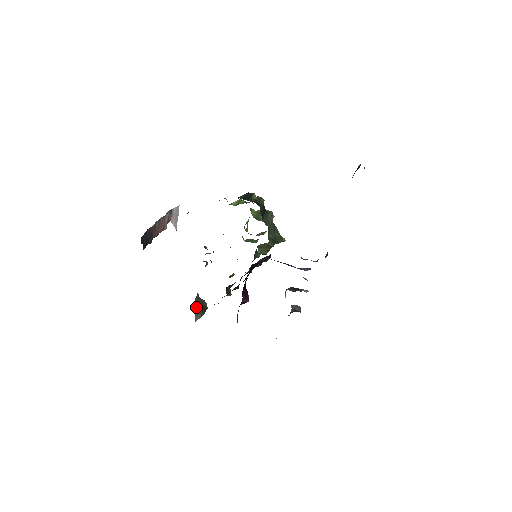
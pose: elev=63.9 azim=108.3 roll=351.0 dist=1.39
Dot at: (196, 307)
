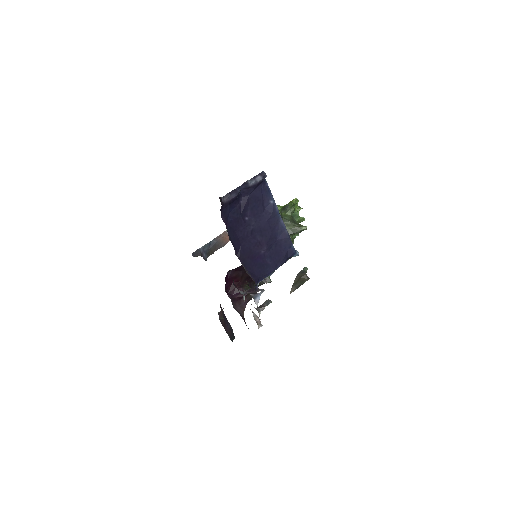
Dot at: (295, 281)
